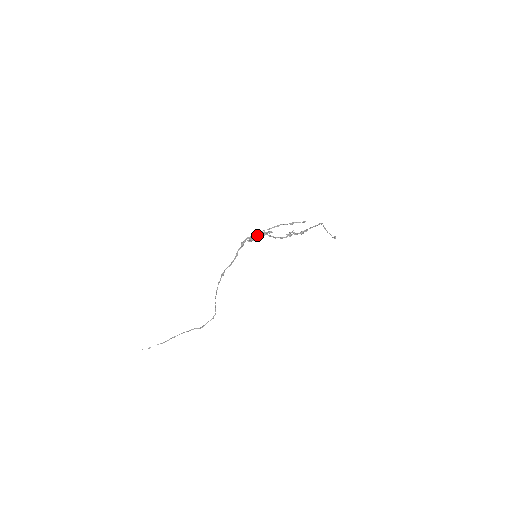
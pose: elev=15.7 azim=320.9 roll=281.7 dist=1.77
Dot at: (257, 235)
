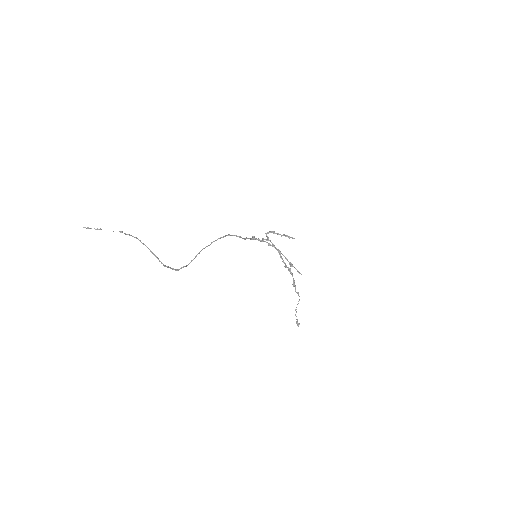
Dot at: (277, 233)
